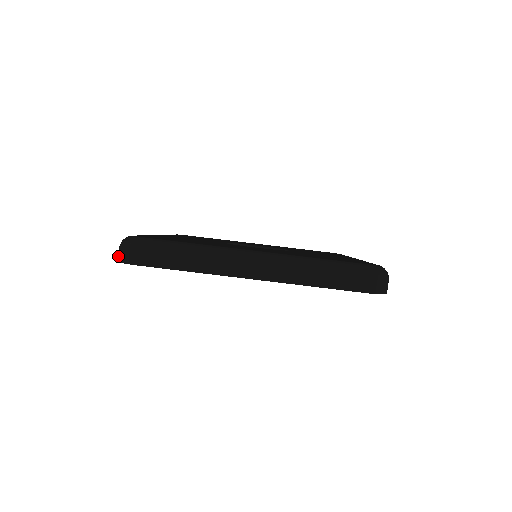
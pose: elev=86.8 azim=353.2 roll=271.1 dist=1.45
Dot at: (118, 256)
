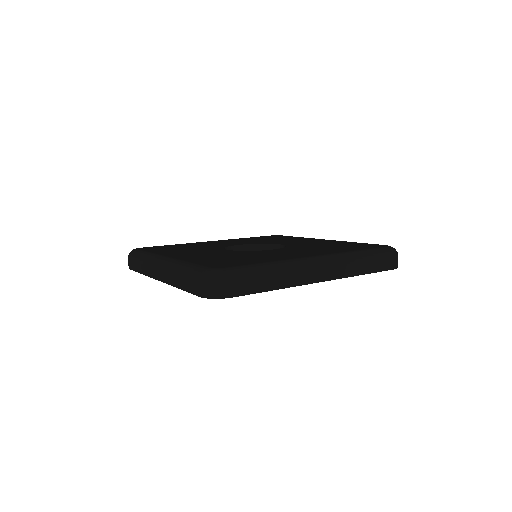
Dot at: occluded
